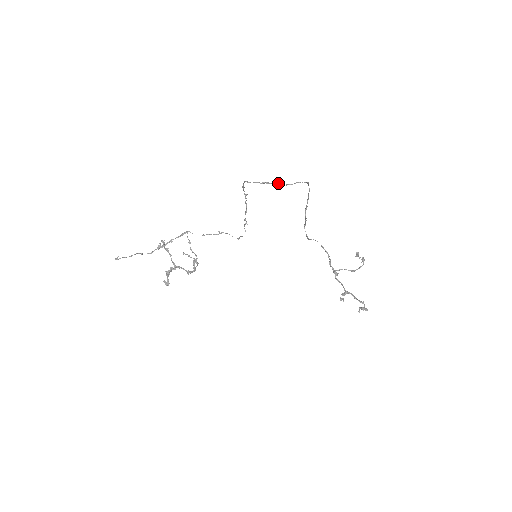
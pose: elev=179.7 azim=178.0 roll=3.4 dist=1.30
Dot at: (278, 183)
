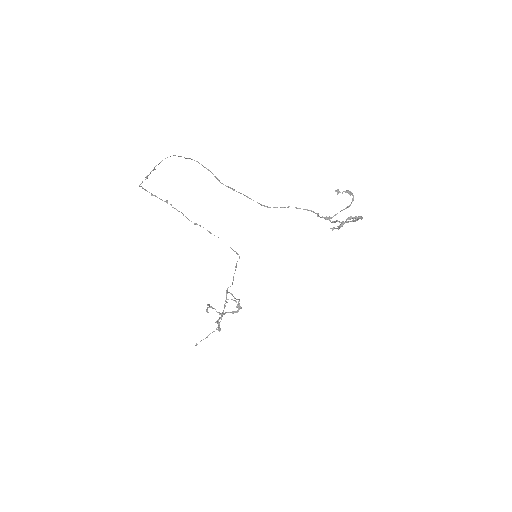
Dot at: (153, 169)
